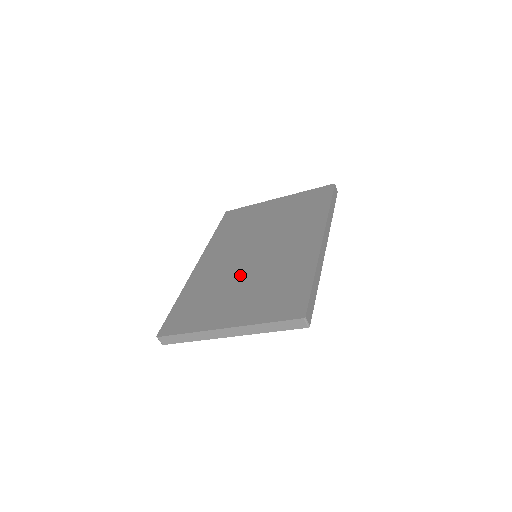
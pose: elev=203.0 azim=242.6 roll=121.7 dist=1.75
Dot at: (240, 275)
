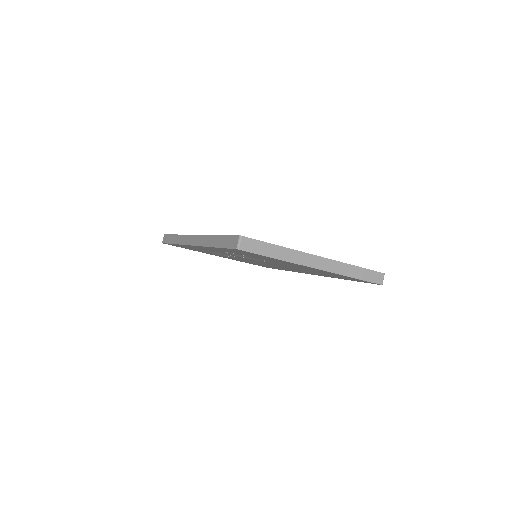
Dot at: occluded
